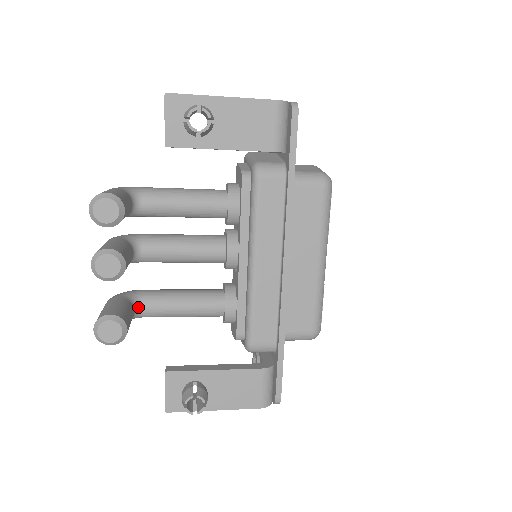
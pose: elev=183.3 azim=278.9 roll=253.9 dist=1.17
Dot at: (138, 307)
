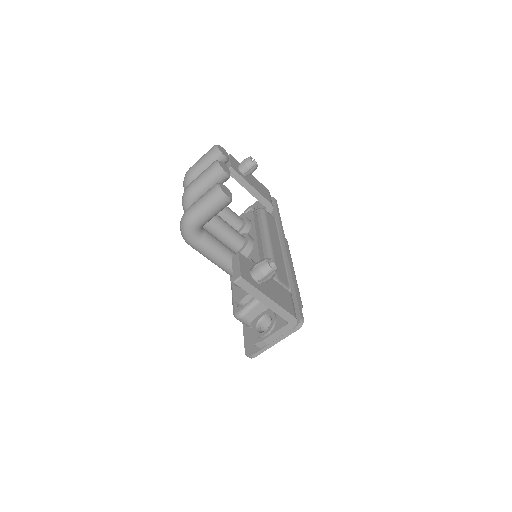
Dot at: occluded
